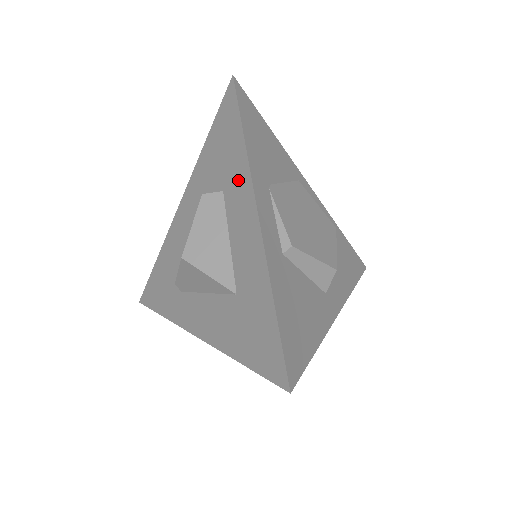
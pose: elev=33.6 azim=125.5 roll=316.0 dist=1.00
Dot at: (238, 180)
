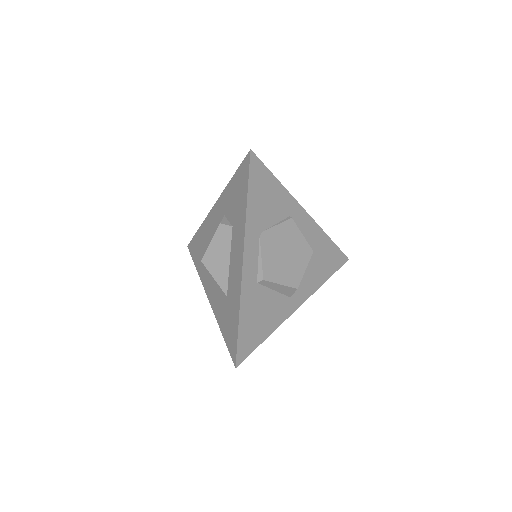
Dot at: (239, 229)
